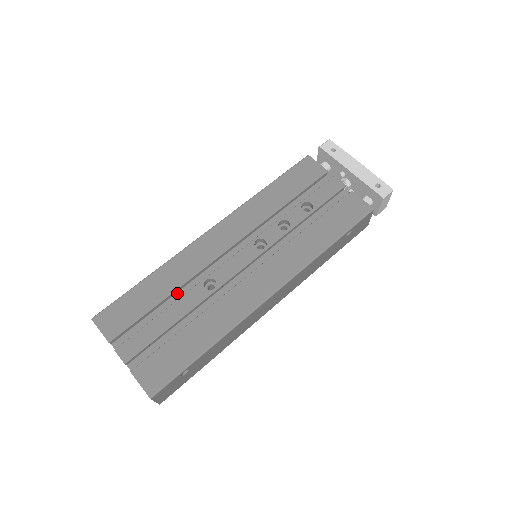
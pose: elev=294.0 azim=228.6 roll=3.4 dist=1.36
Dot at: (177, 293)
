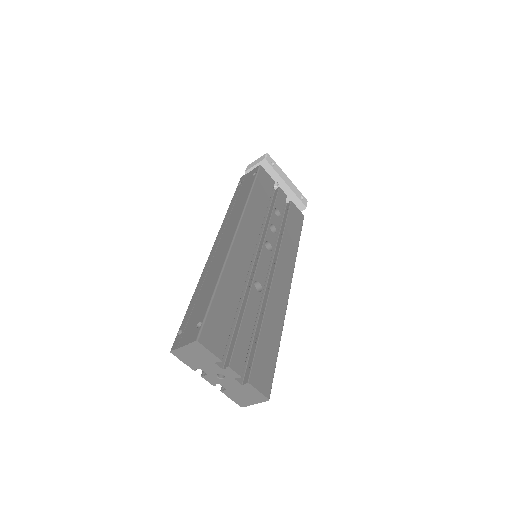
Dot at: occluded
